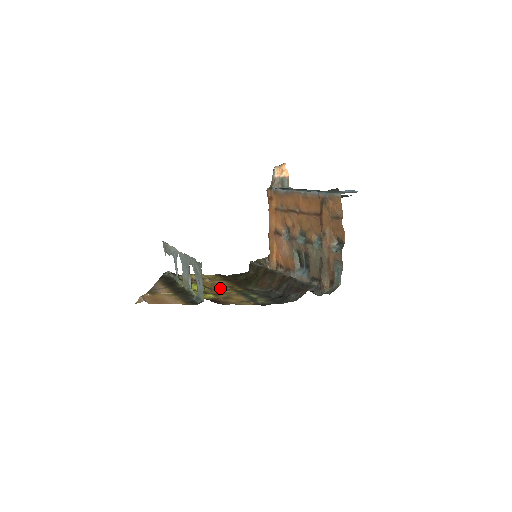
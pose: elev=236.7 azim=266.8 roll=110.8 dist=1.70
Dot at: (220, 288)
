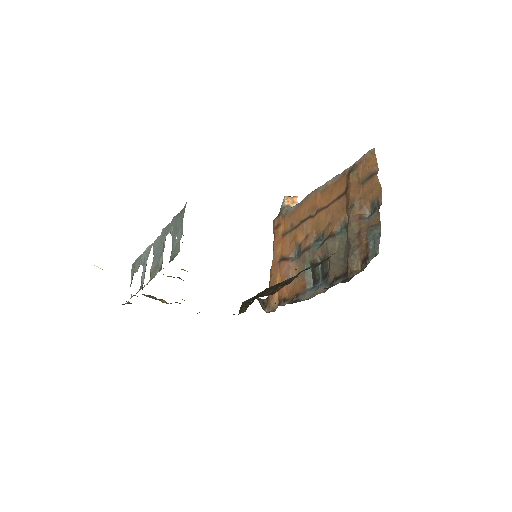
Dot at: occluded
